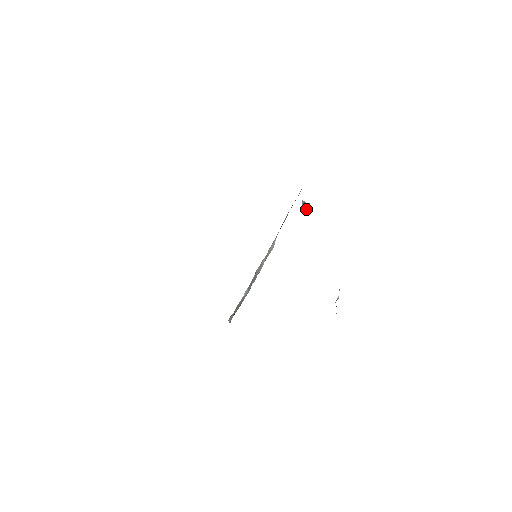
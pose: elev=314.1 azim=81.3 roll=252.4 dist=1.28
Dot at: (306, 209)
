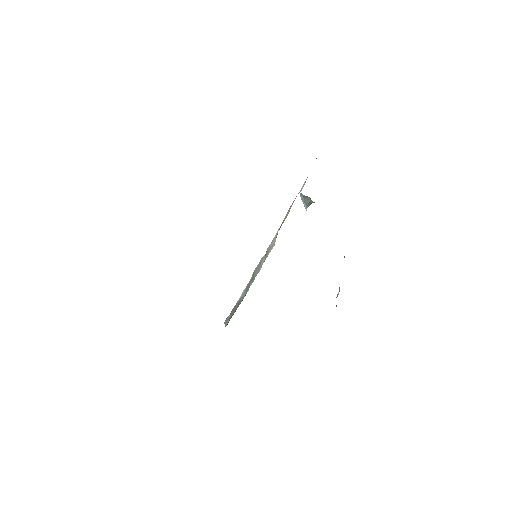
Dot at: (307, 204)
